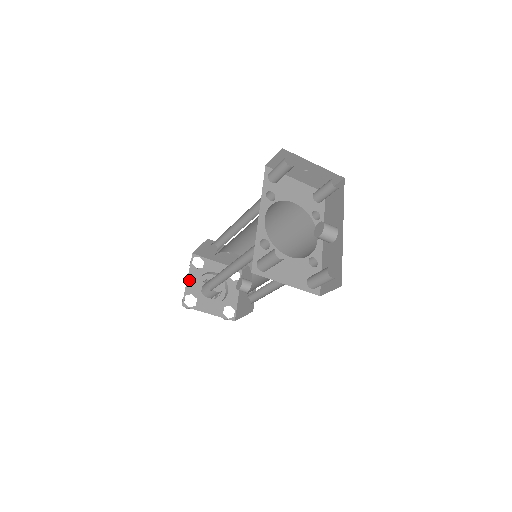
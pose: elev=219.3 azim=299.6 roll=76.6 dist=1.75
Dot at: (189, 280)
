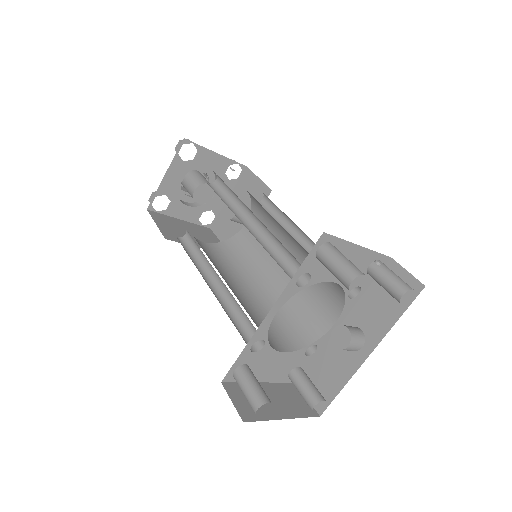
Dot at: (167, 176)
